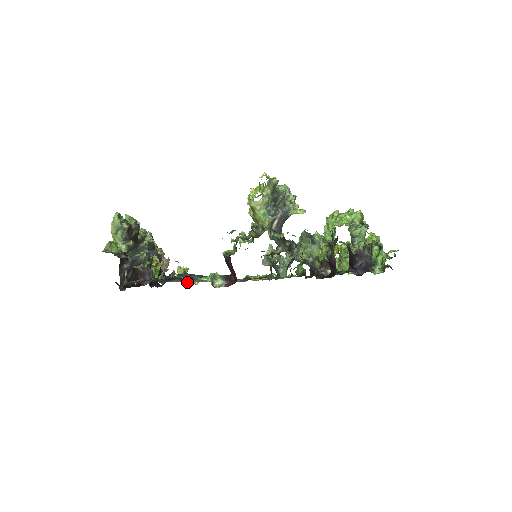
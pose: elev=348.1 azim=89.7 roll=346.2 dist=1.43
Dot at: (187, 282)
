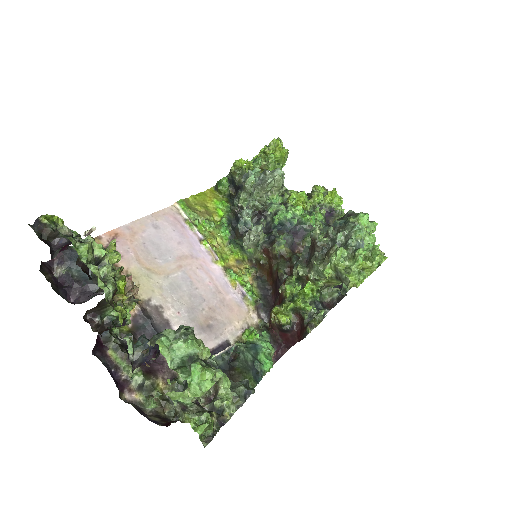
Dot at: (229, 359)
